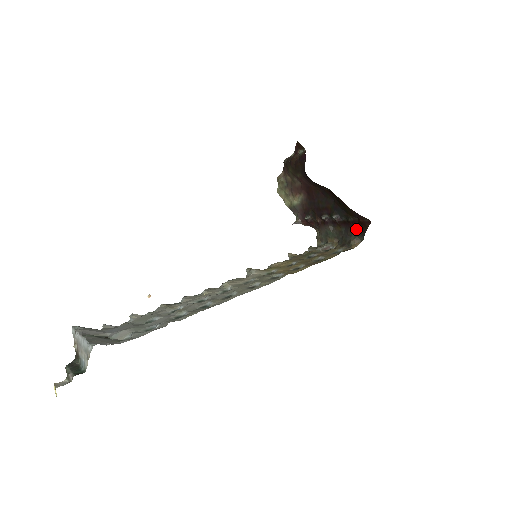
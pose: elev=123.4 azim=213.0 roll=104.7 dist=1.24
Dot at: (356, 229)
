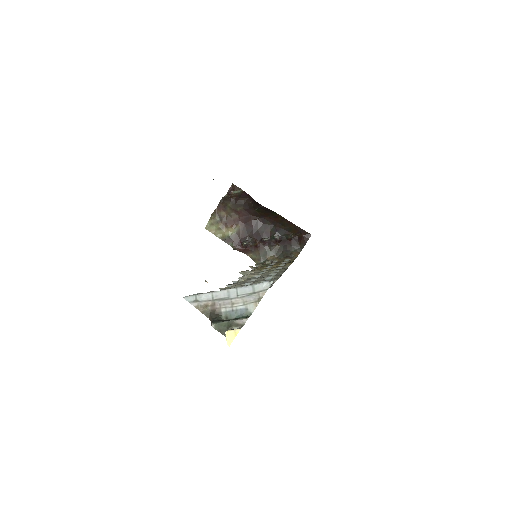
Dot at: (295, 244)
